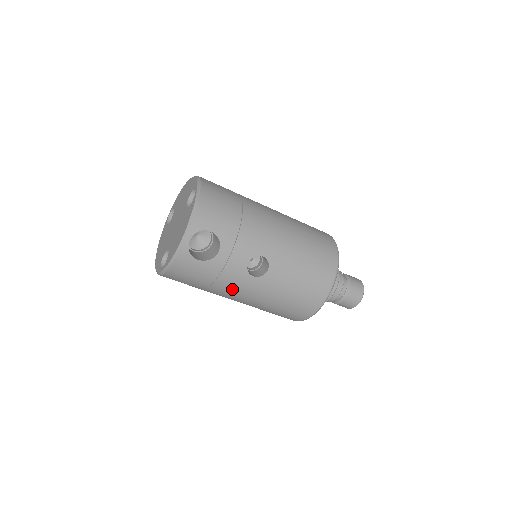
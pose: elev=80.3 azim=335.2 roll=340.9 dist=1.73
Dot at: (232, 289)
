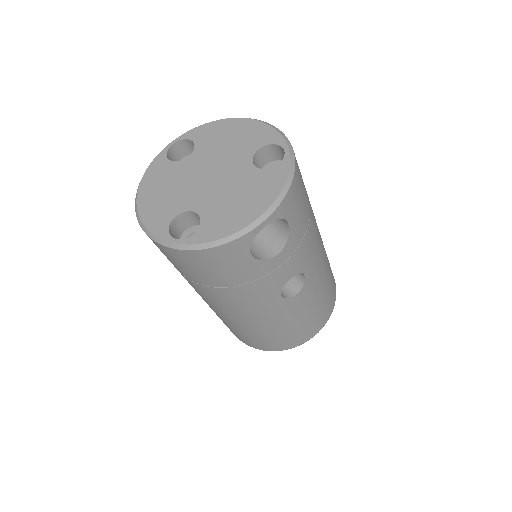
Dot at: (244, 301)
